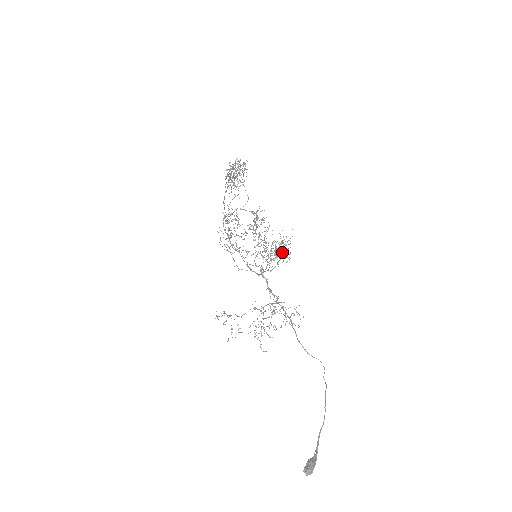
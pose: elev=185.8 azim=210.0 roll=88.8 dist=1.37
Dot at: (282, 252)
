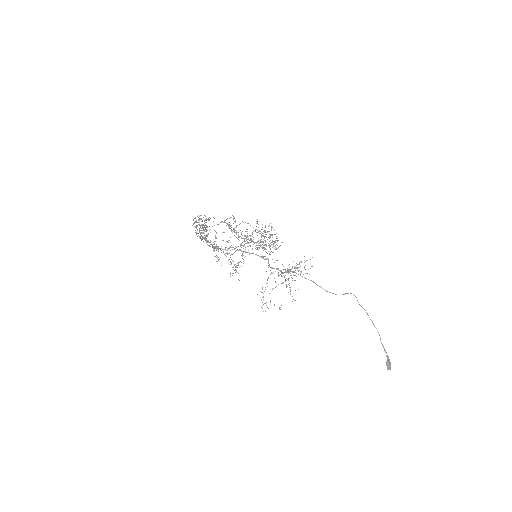
Dot at: occluded
